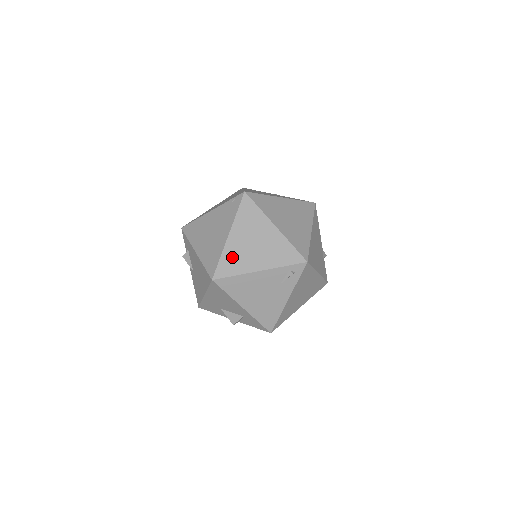
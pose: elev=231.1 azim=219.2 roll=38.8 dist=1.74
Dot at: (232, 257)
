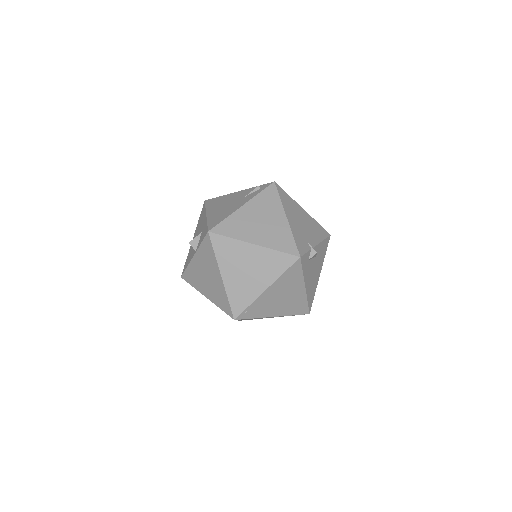
Dot at: occluded
